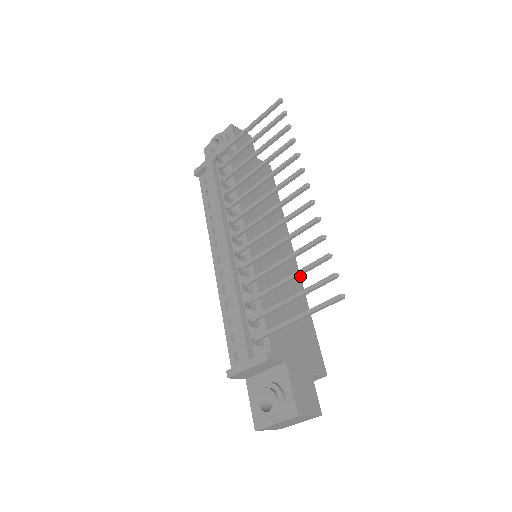
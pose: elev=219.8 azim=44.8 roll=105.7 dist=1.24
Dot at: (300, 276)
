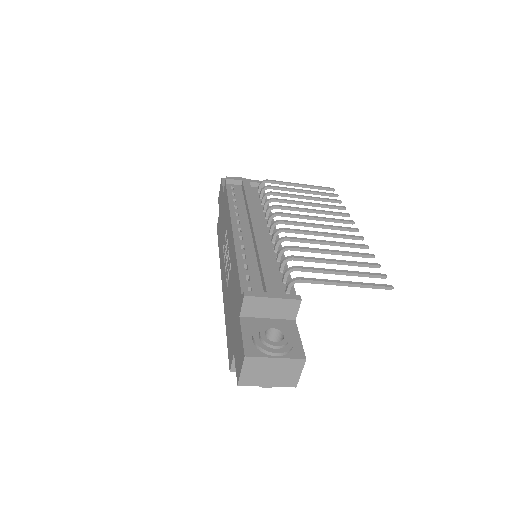
Dot at: occluded
